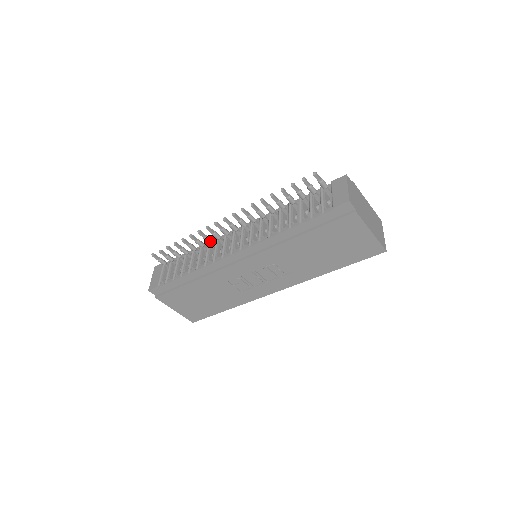
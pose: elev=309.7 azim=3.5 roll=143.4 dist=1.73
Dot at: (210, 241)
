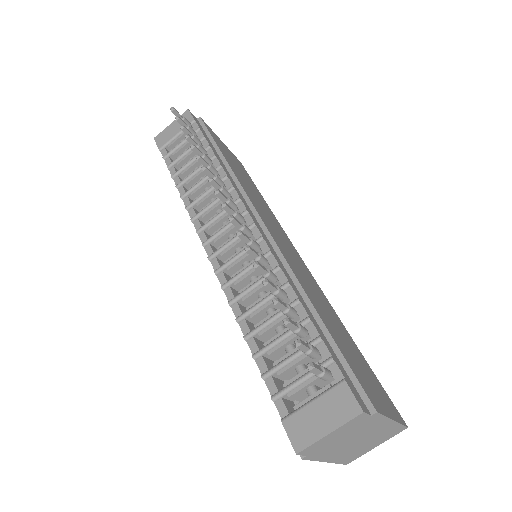
Dot at: occluded
